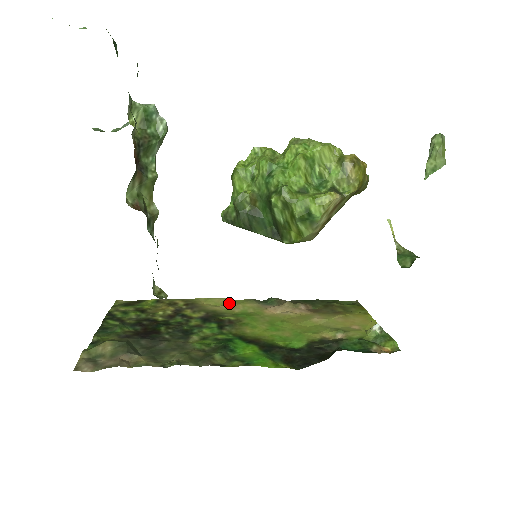
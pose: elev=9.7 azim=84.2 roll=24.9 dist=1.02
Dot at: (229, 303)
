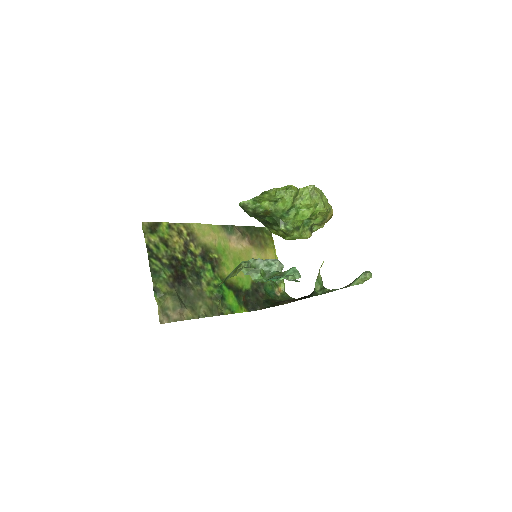
Dot at: (211, 232)
